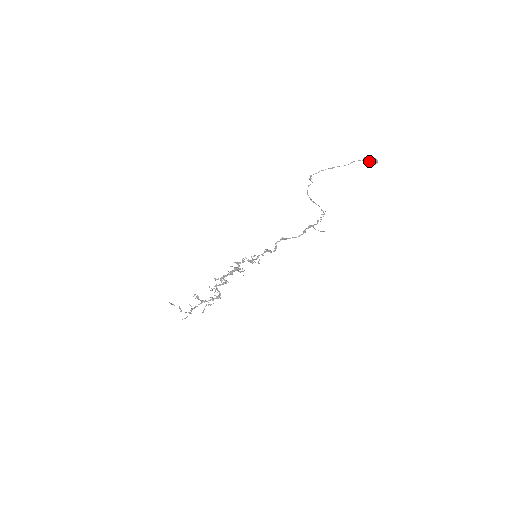
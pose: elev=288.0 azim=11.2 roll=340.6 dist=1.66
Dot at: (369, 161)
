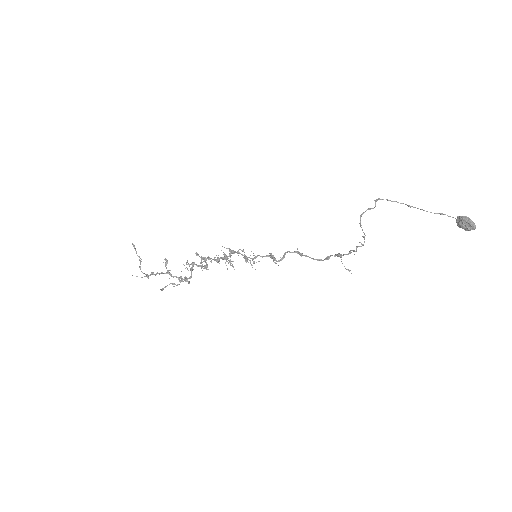
Dot at: (464, 221)
